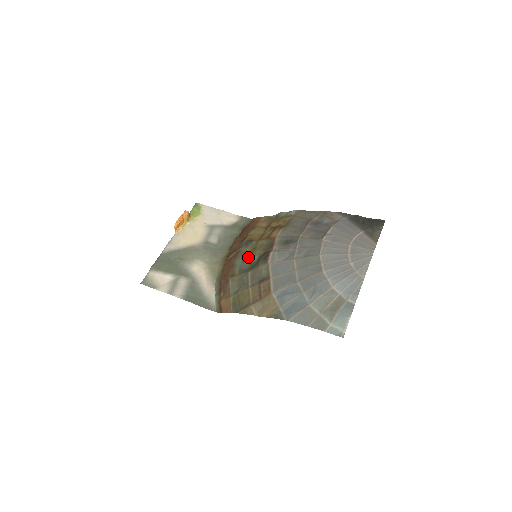
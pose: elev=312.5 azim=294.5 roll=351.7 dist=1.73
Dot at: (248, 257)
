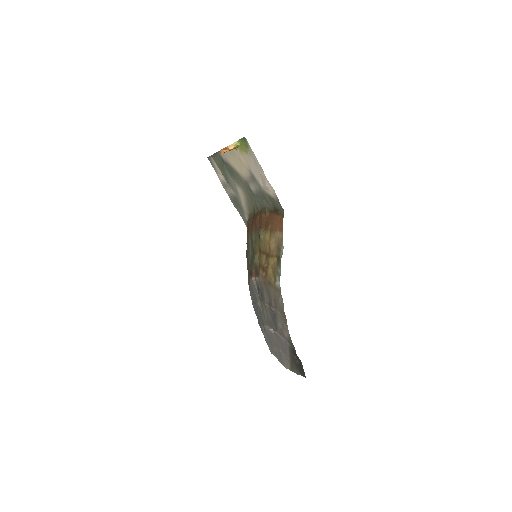
Dot at: (253, 248)
